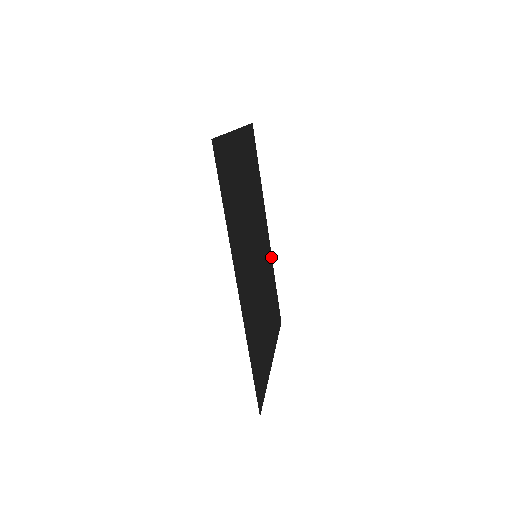
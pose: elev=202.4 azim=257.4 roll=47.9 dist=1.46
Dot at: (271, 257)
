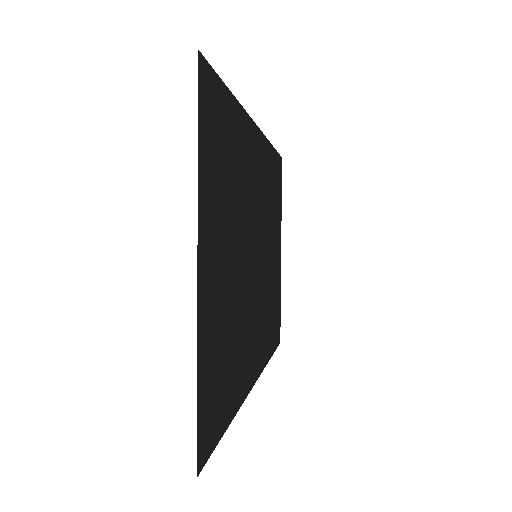
Dot at: (265, 141)
